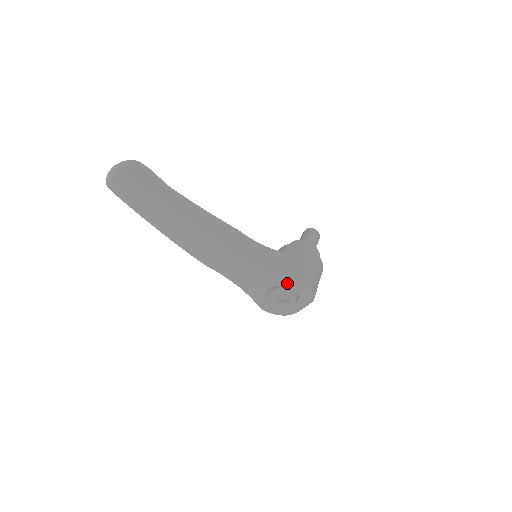
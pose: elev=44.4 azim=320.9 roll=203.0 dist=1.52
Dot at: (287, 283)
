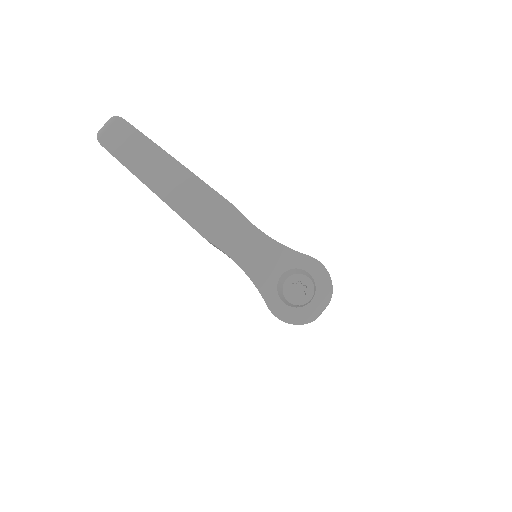
Dot at: (302, 264)
